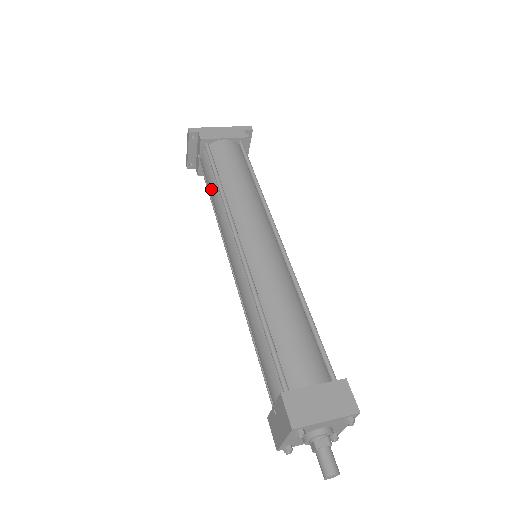
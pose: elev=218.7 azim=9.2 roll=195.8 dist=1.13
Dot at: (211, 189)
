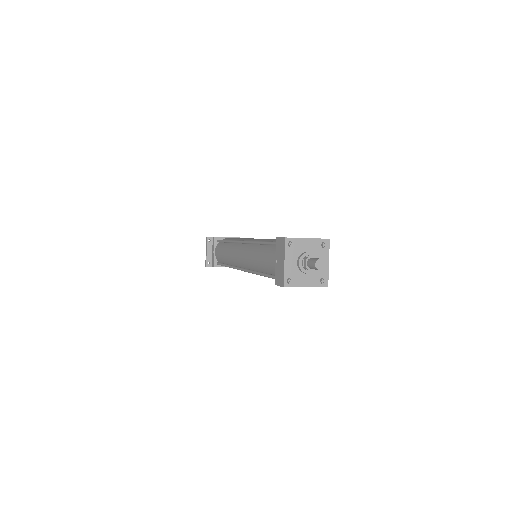
Dot at: (223, 250)
